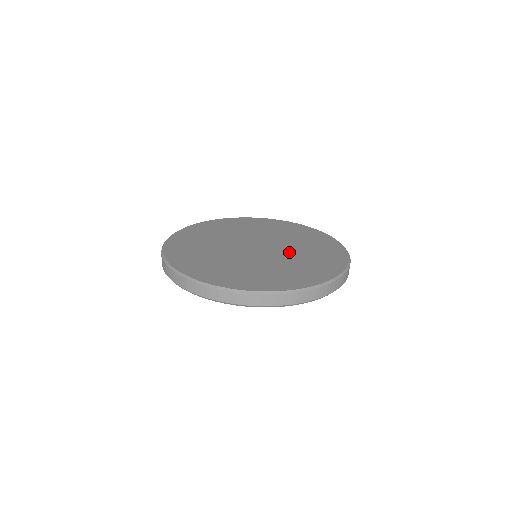
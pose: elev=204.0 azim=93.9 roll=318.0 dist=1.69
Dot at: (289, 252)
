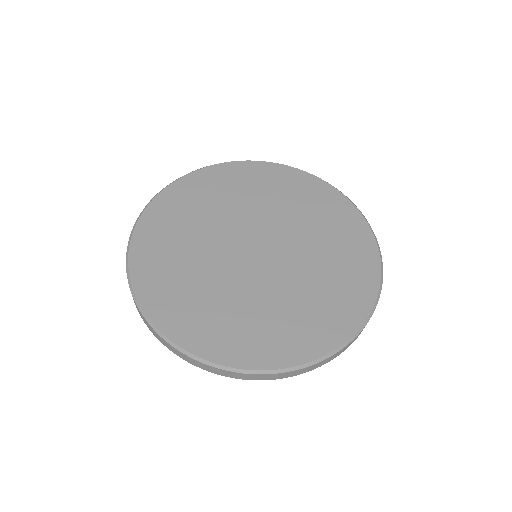
Dot at: (301, 259)
